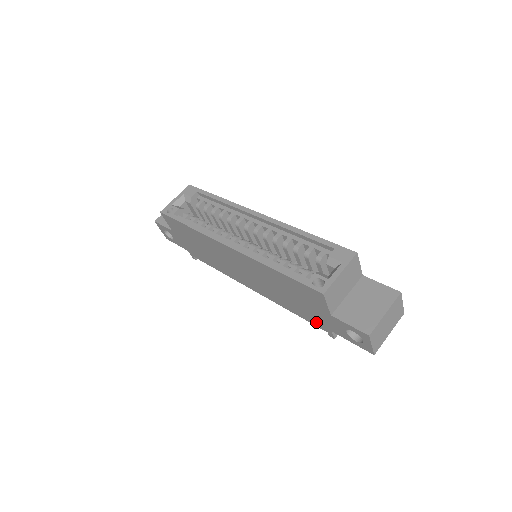
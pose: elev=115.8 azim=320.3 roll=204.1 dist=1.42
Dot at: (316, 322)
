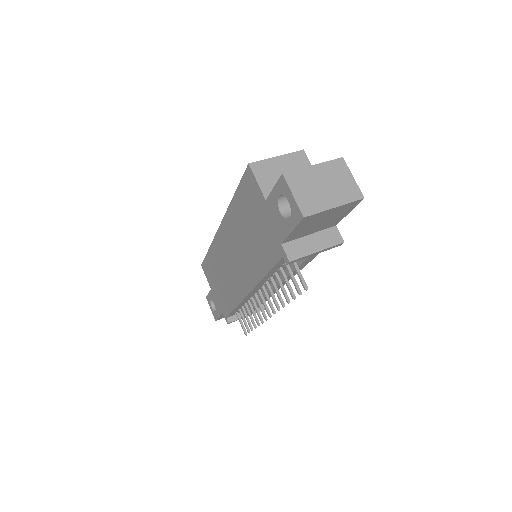
Dot at: (273, 251)
